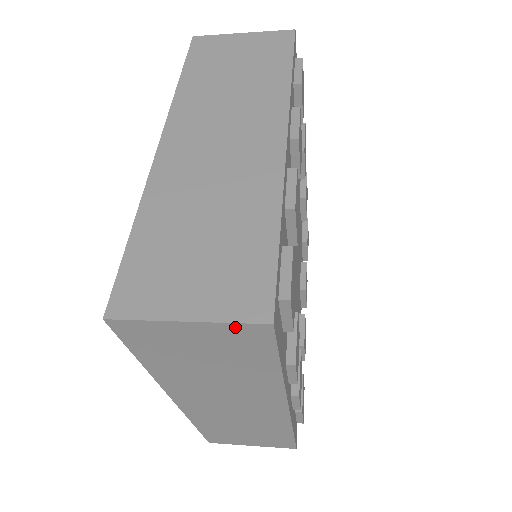
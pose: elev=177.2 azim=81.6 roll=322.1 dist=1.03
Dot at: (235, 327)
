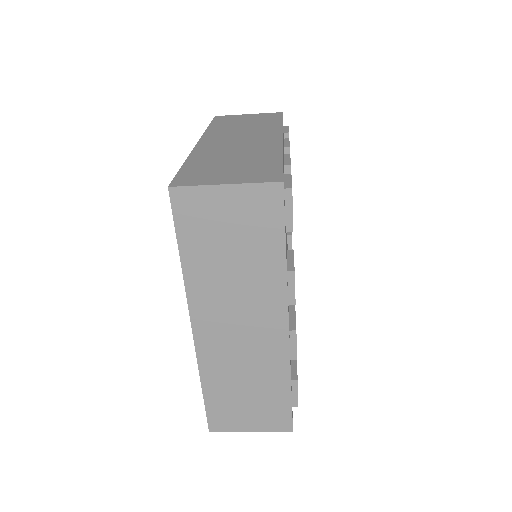
Dot at: (258, 189)
